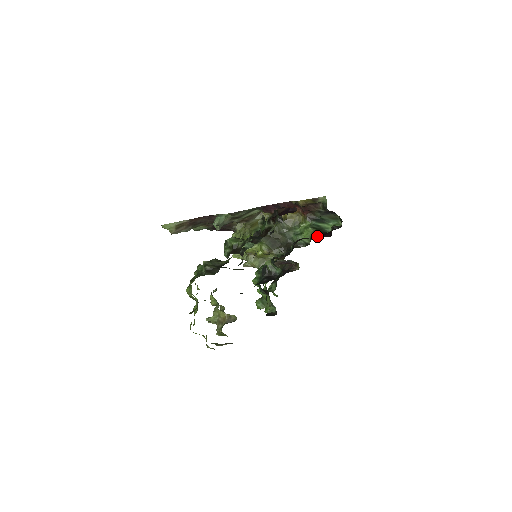
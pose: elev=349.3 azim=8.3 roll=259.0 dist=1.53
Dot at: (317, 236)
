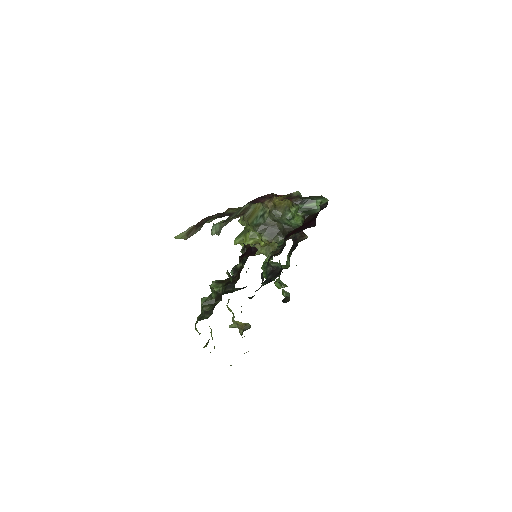
Dot at: (306, 222)
